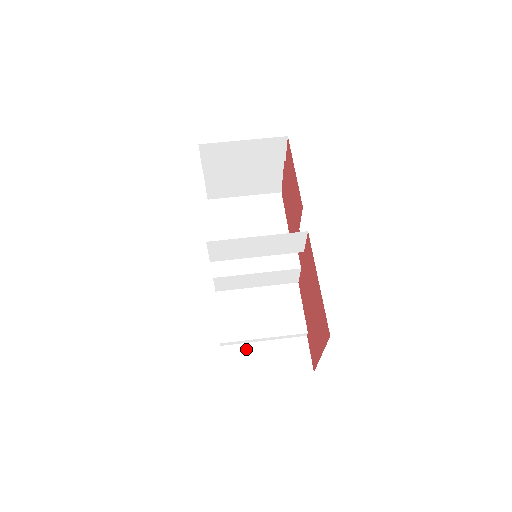
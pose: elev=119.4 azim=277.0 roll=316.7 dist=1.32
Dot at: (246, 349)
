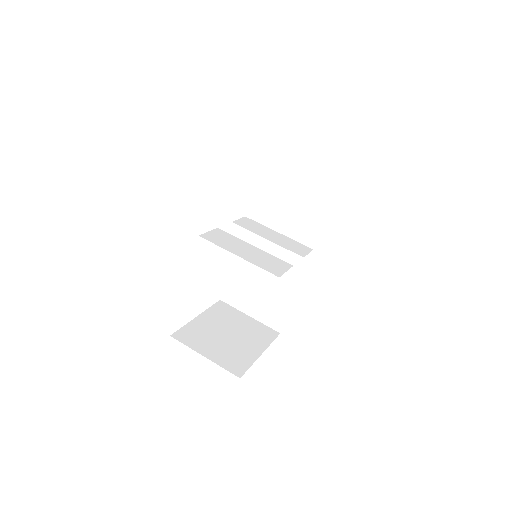
Dot at: (244, 288)
